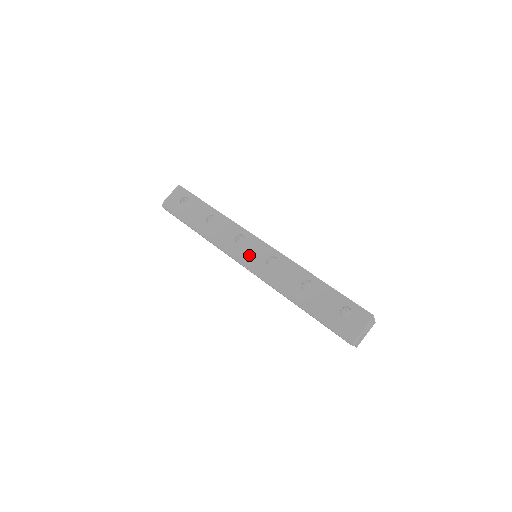
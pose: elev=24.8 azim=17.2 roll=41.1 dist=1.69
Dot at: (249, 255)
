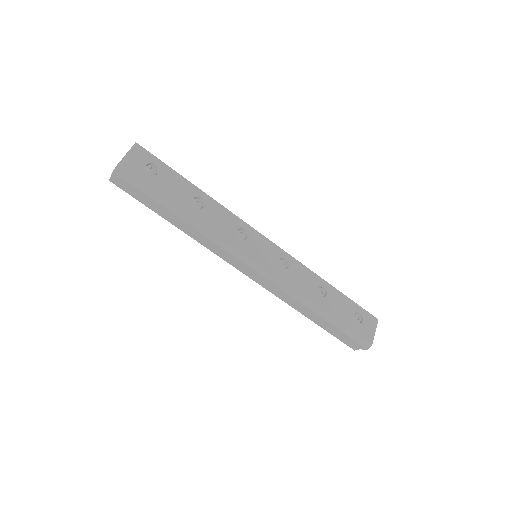
Dot at: (259, 256)
